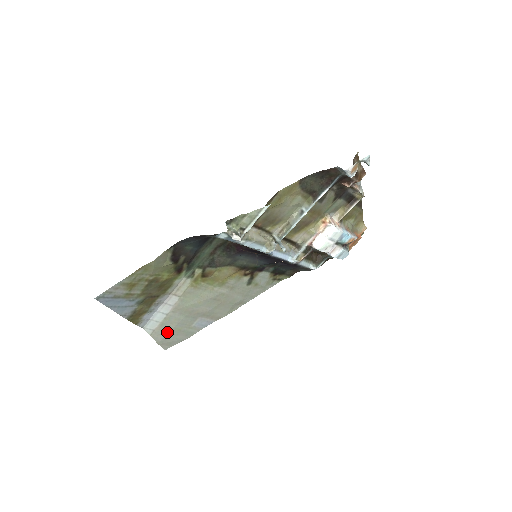
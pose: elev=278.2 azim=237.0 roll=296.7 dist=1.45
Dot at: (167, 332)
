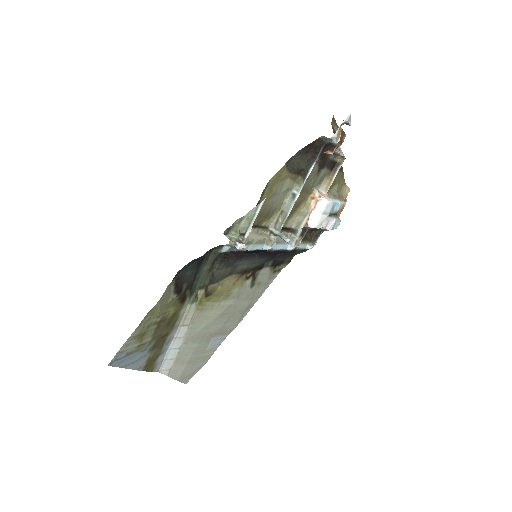
Dot at: (184, 366)
